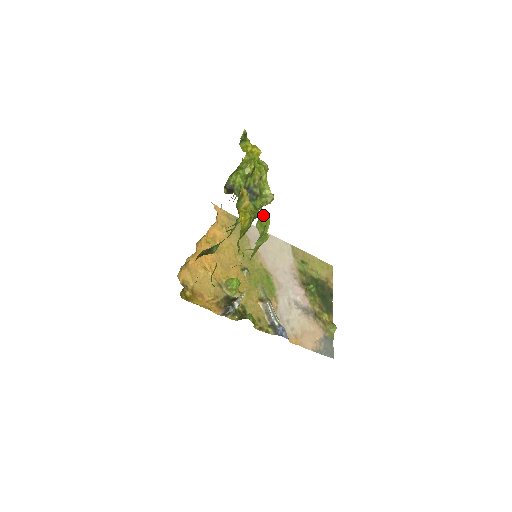
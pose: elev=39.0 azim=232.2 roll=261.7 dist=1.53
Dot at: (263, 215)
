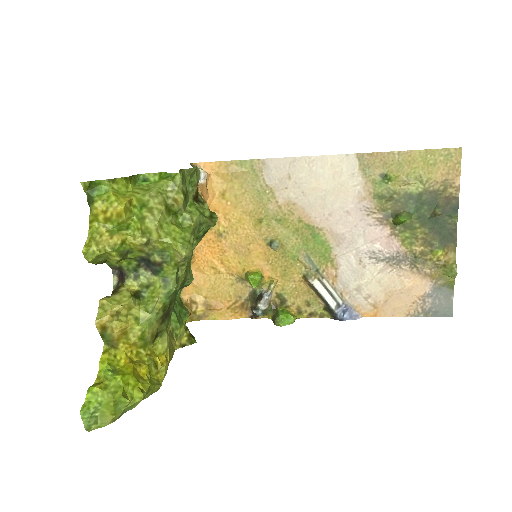
Dot at: (102, 402)
